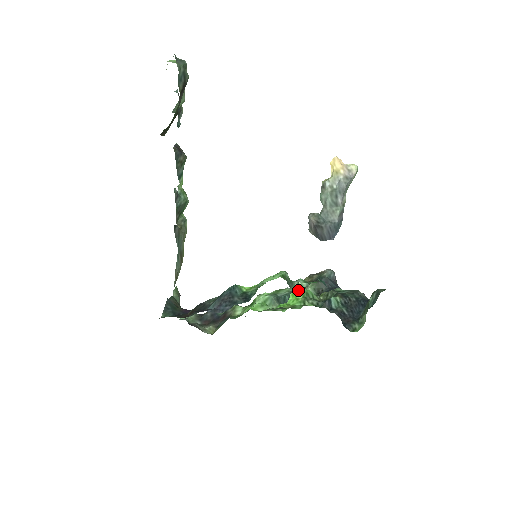
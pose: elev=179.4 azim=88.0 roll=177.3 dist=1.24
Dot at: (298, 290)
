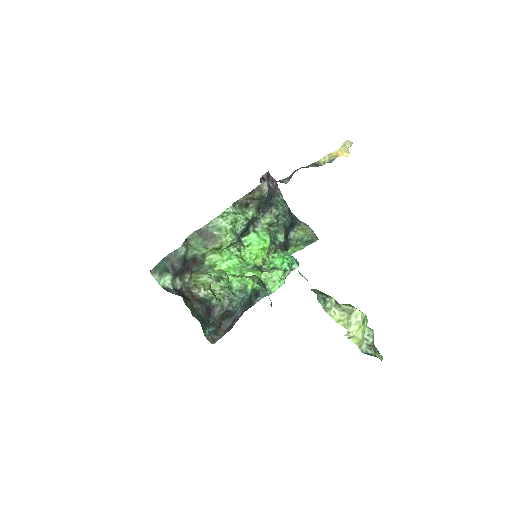
Dot at: occluded
